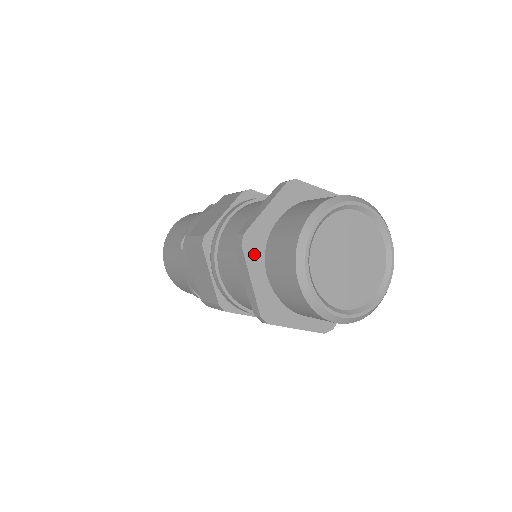
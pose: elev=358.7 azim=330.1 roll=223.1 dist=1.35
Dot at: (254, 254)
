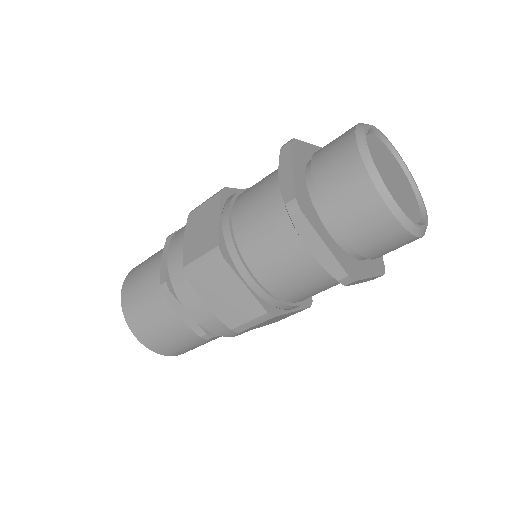
Dot at: (311, 216)
